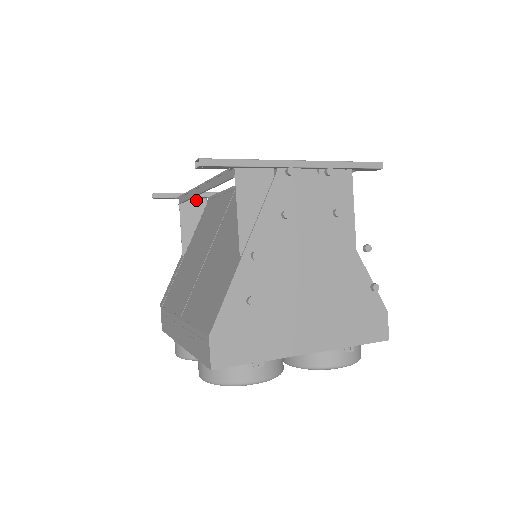
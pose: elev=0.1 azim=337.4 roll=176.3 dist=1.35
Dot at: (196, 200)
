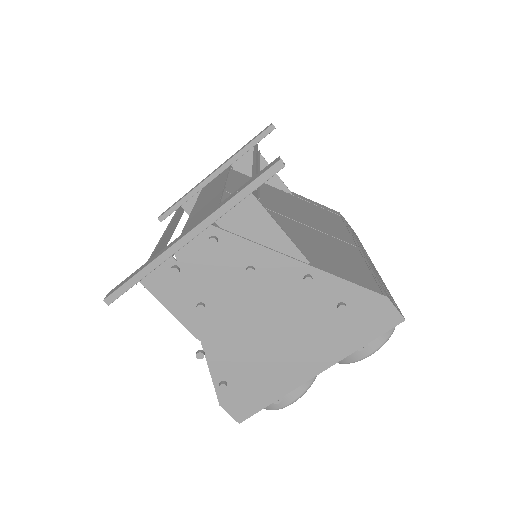
Dot at: (195, 197)
